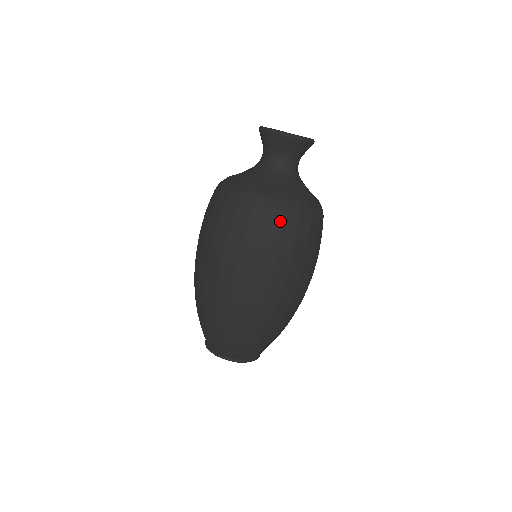
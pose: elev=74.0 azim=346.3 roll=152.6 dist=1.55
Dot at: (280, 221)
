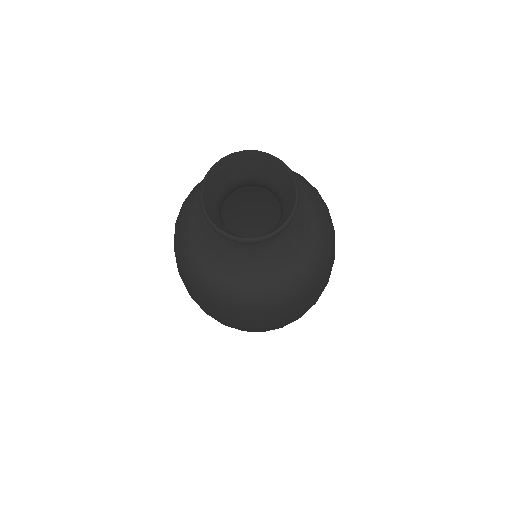
Dot at: (298, 303)
